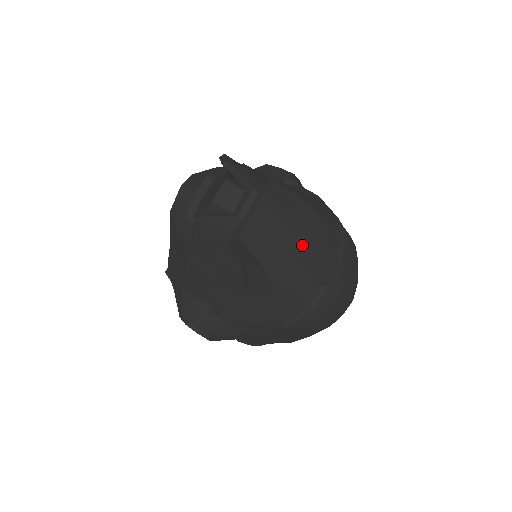
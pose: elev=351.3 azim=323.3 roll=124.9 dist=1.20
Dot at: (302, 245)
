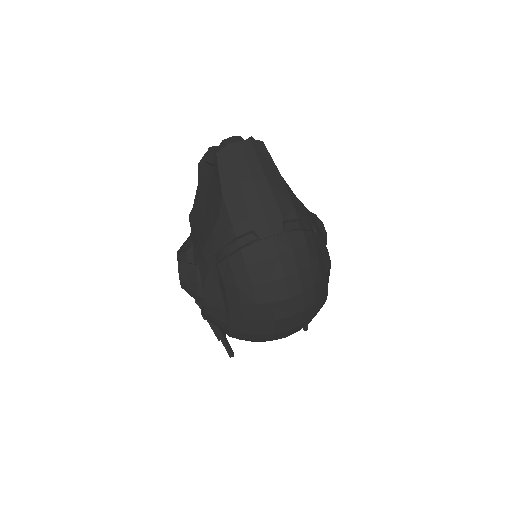
Dot at: (255, 189)
